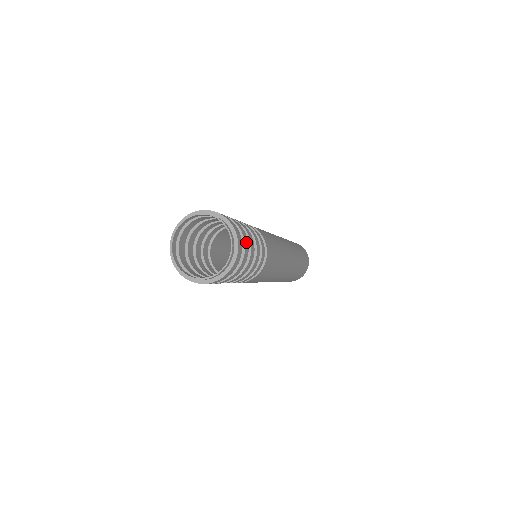
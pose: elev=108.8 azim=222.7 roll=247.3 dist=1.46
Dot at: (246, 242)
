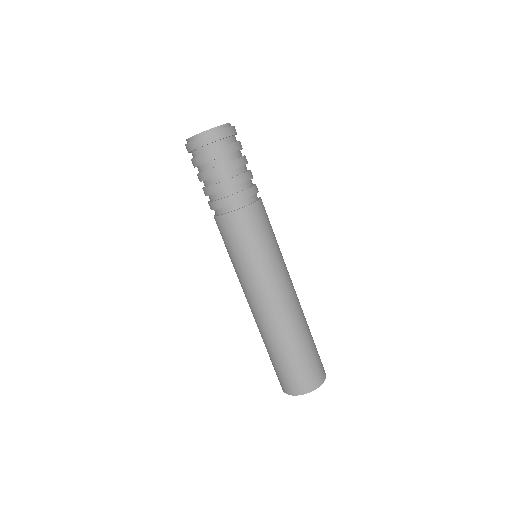
Dot at: (237, 146)
